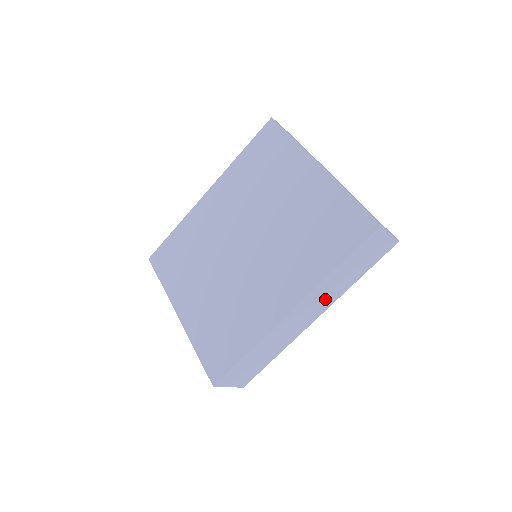
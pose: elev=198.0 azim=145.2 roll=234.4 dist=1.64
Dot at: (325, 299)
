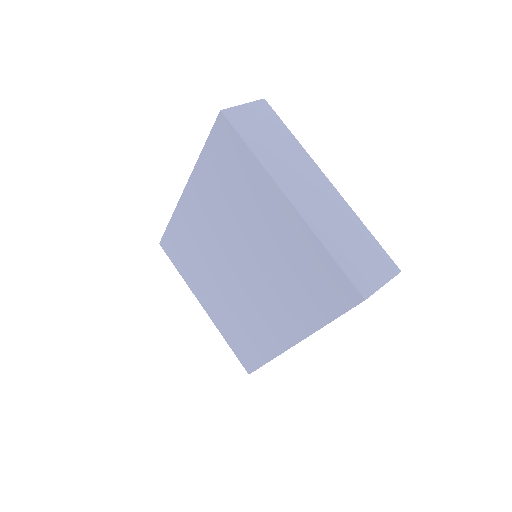
Dot at: occluded
